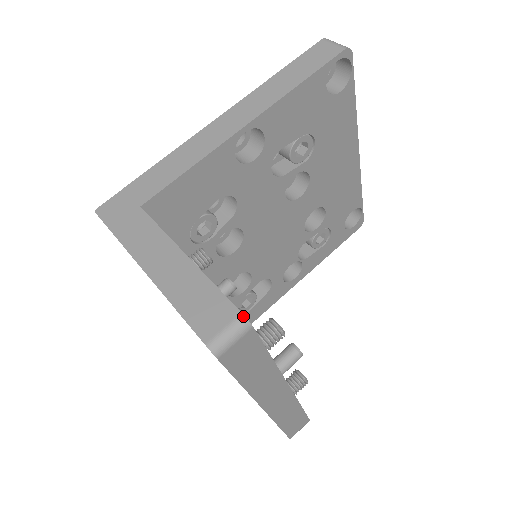
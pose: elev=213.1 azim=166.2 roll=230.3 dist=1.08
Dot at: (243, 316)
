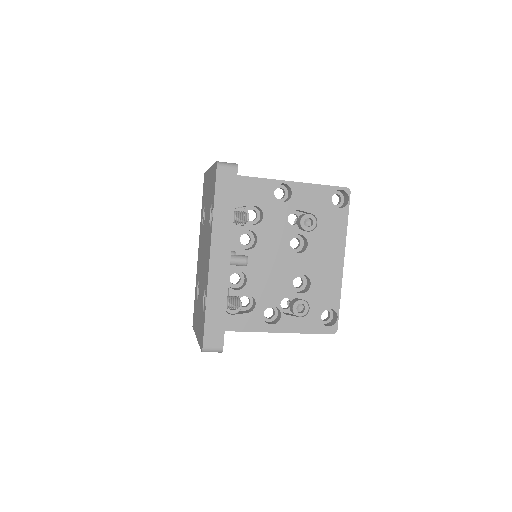
Dot at: (237, 164)
